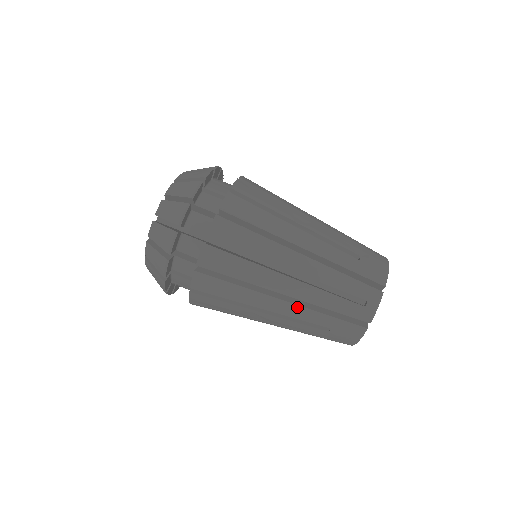
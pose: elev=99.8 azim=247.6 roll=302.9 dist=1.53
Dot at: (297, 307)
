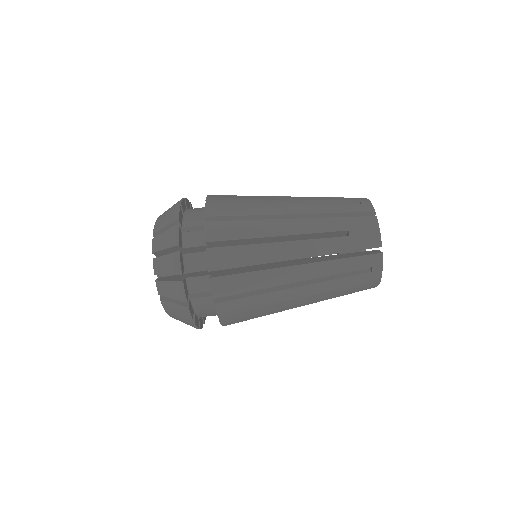
Dot at: (315, 298)
